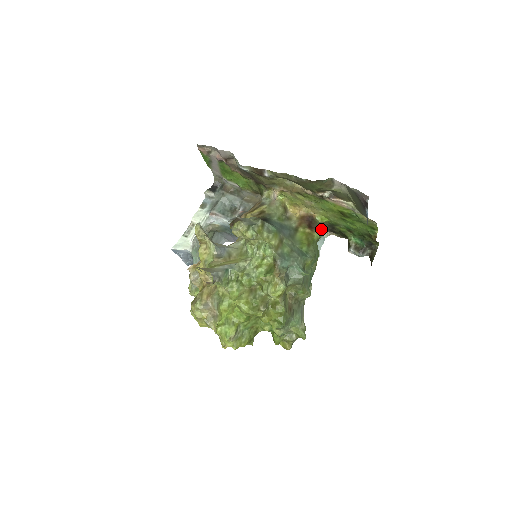
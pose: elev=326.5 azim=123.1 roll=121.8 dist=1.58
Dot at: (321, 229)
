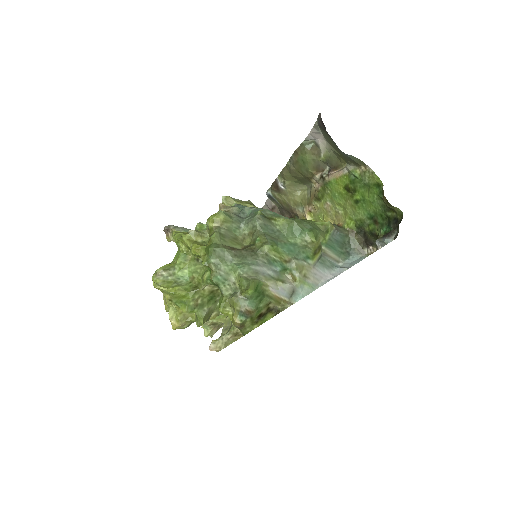
Dot at: (352, 241)
